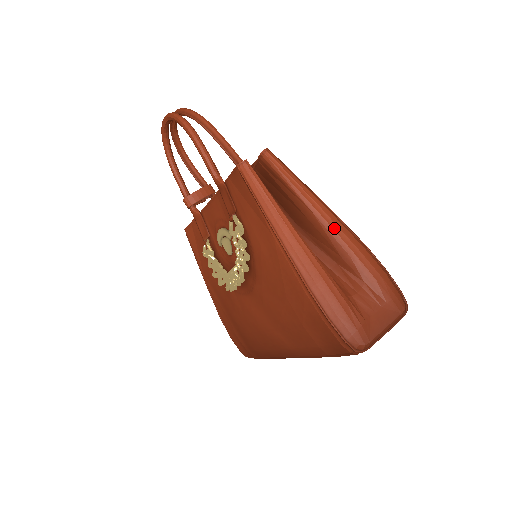
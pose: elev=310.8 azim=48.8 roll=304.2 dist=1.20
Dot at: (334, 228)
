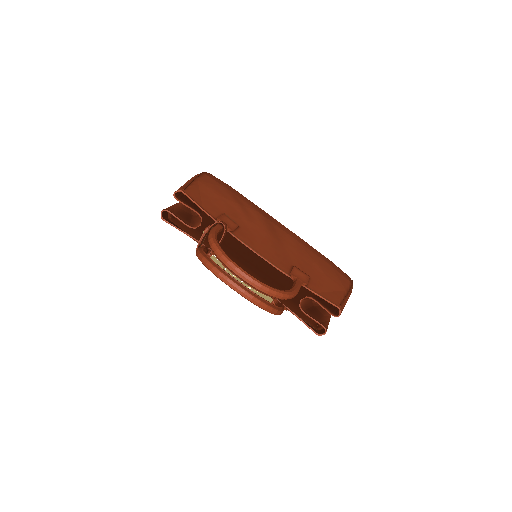
Dot at: occluded
